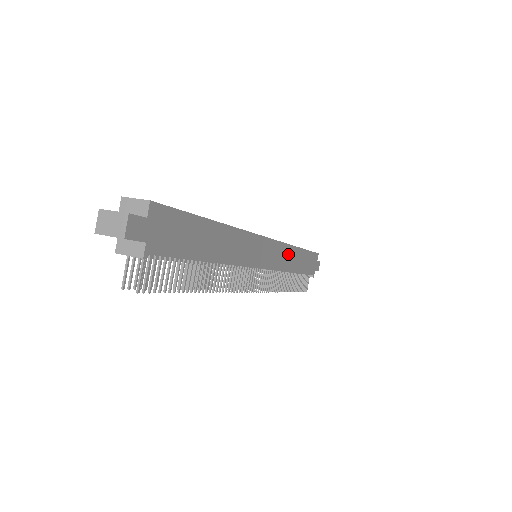
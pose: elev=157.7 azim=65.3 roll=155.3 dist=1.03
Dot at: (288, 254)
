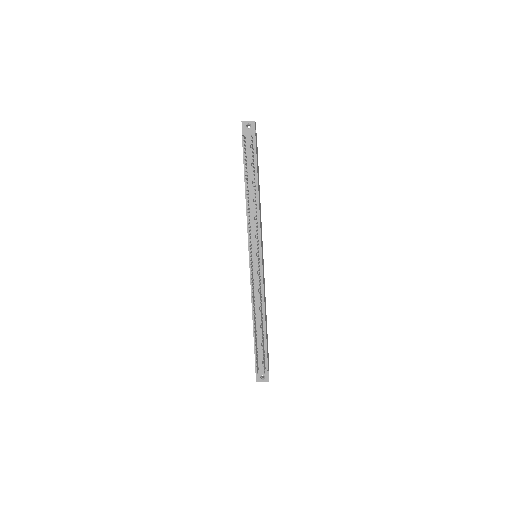
Dot at: occluded
